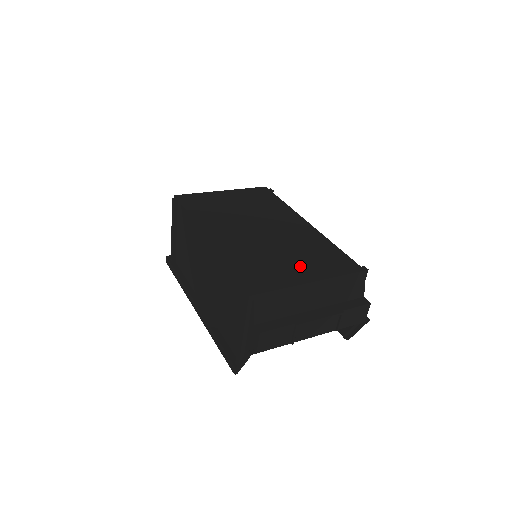
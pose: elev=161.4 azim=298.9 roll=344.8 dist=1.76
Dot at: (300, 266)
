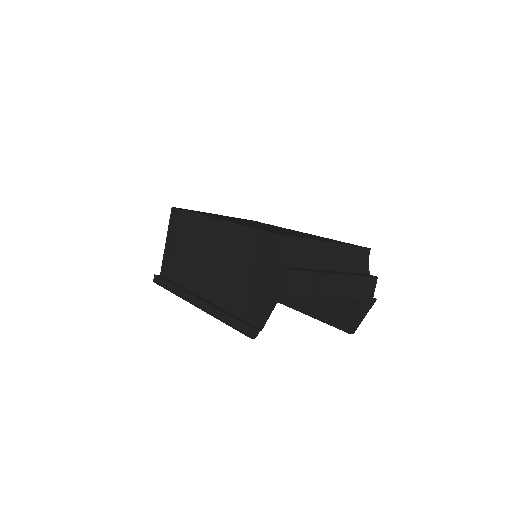
Dot at: (311, 237)
